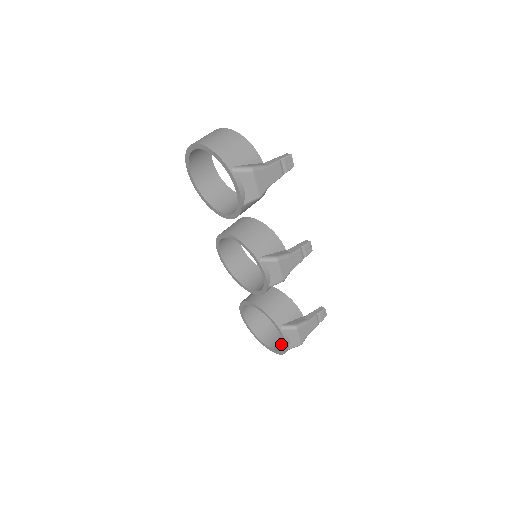
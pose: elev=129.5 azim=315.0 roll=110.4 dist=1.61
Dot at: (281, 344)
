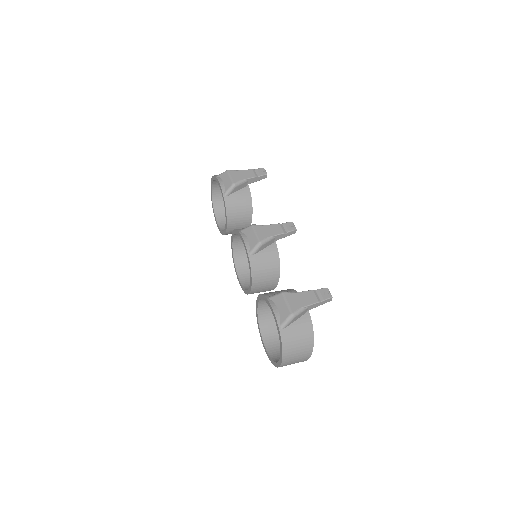
Dot at: occluded
